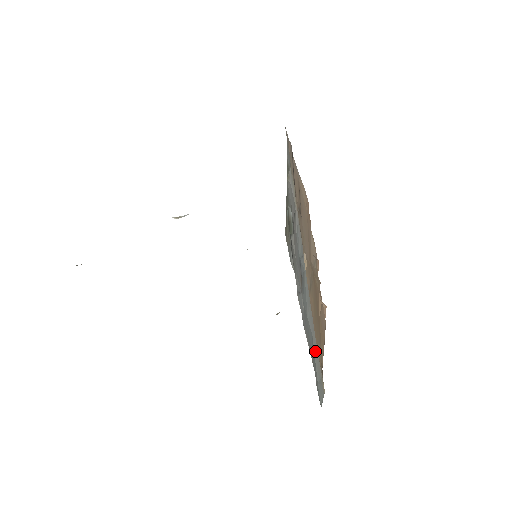
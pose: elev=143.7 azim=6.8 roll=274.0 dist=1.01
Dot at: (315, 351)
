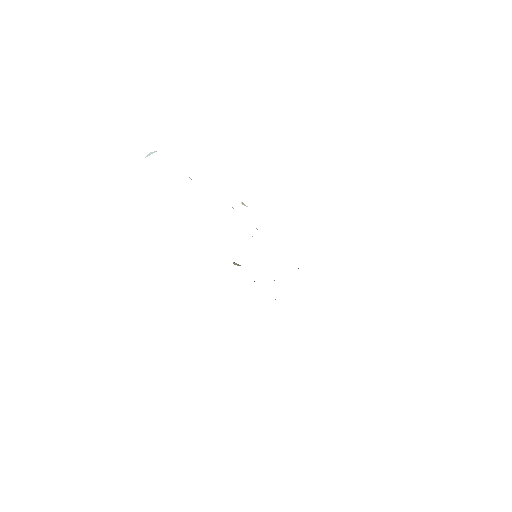
Dot at: occluded
